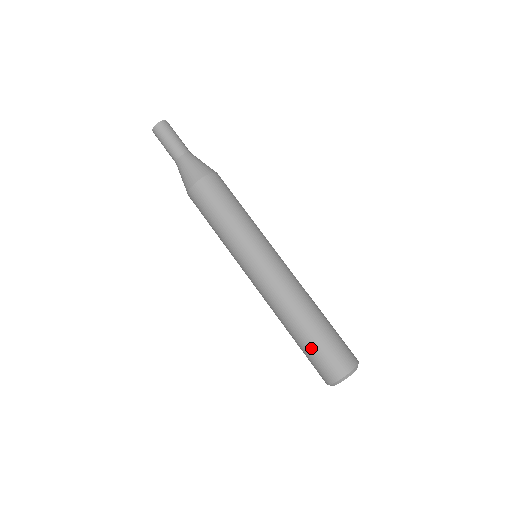
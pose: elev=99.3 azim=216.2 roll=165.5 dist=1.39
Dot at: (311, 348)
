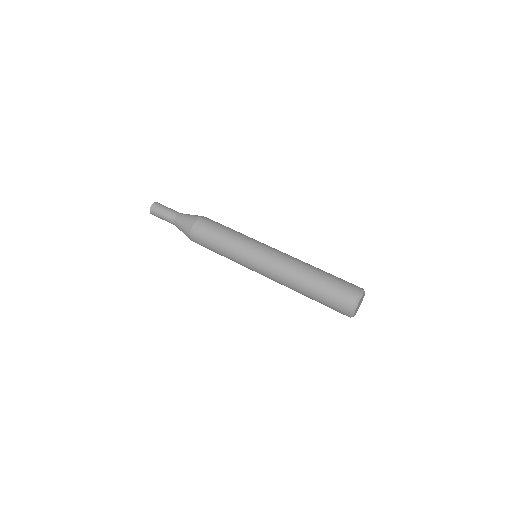
Dot at: (330, 280)
